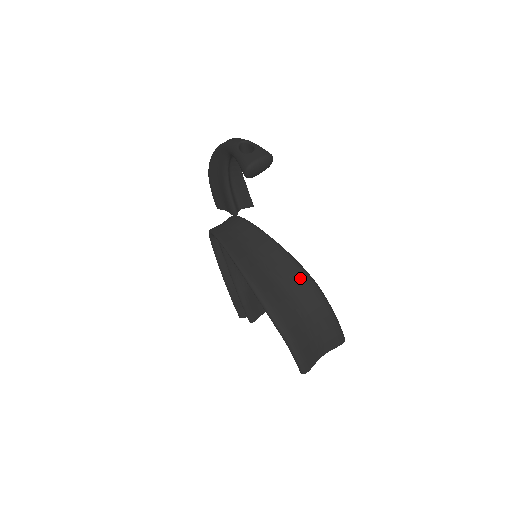
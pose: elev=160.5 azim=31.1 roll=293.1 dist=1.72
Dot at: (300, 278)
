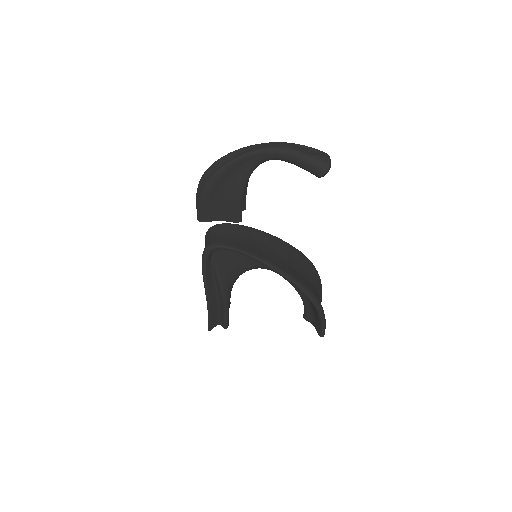
Dot at: (304, 260)
